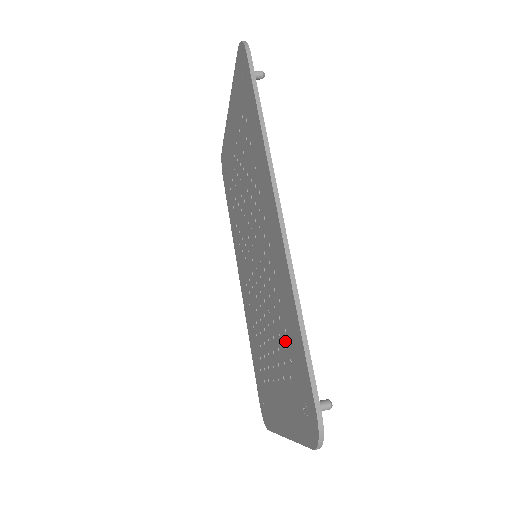
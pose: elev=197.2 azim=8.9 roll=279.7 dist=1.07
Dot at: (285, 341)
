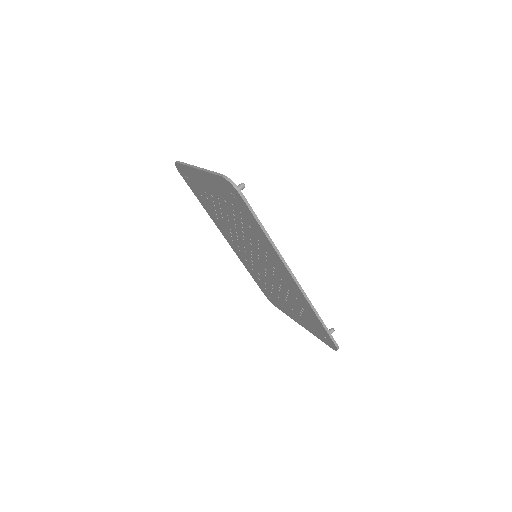
Dot at: (303, 311)
